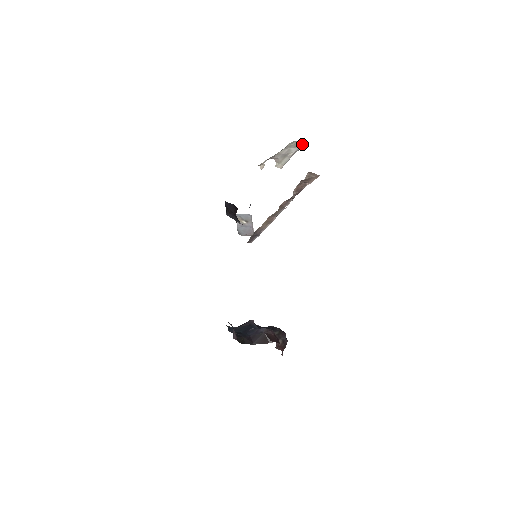
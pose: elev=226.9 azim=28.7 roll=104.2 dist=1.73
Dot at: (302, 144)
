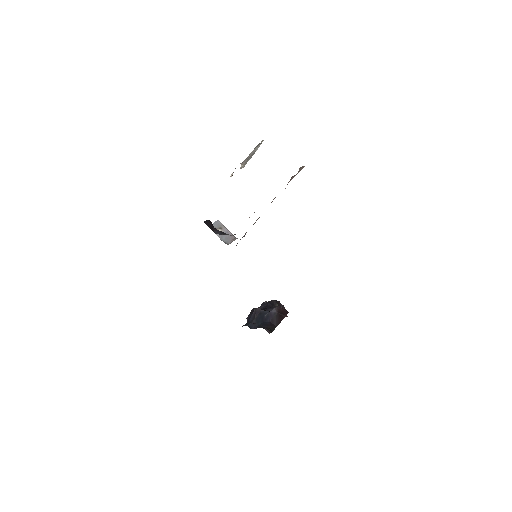
Dot at: occluded
